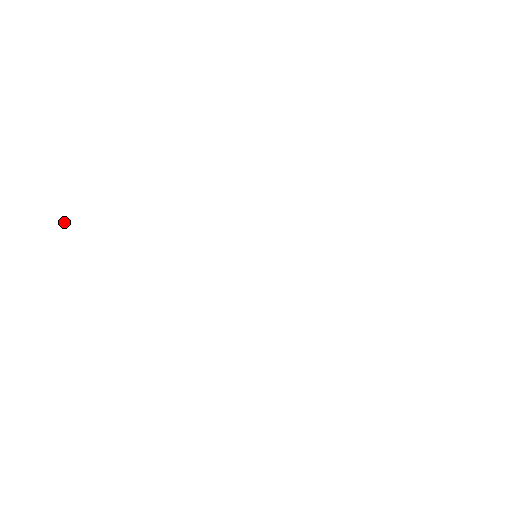
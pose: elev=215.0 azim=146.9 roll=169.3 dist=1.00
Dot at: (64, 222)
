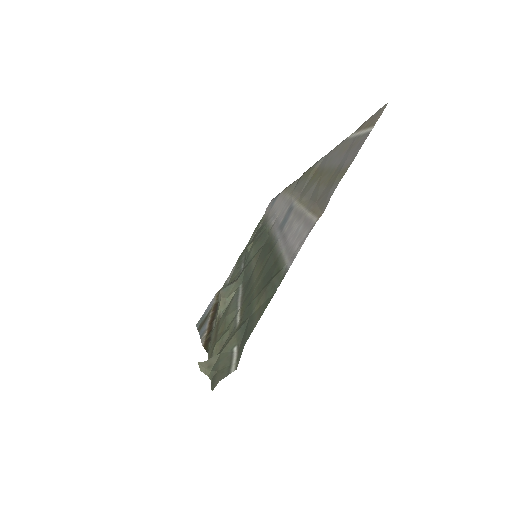
Dot at: (204, 363)
